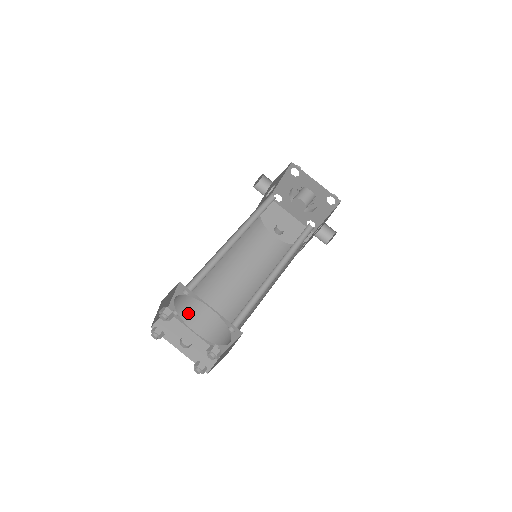
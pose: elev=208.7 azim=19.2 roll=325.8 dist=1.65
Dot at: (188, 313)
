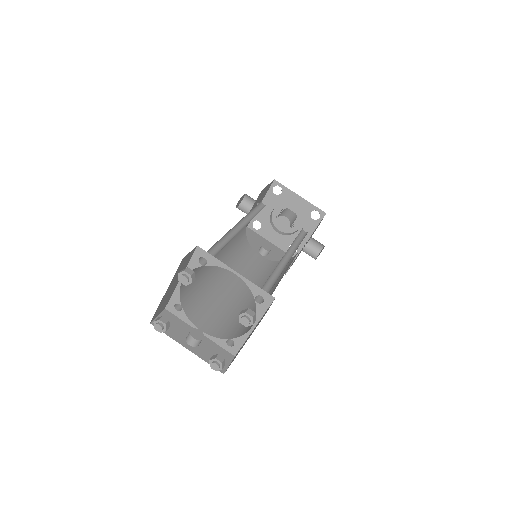
Dot at: (191, 310)
